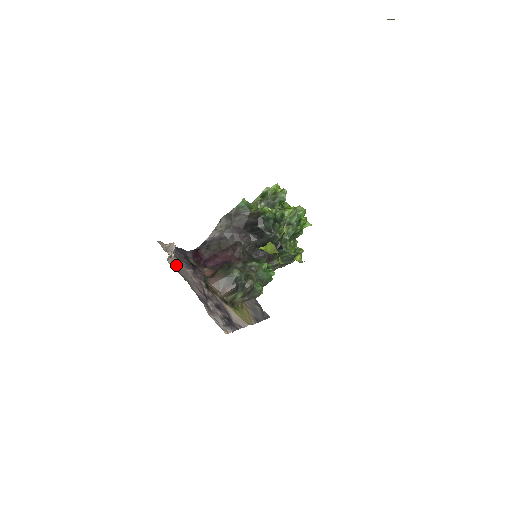
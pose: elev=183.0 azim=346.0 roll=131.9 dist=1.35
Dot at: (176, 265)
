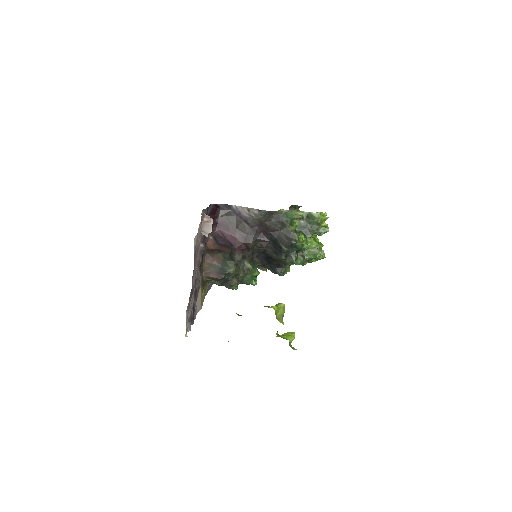
Dot at: (197, 243)
